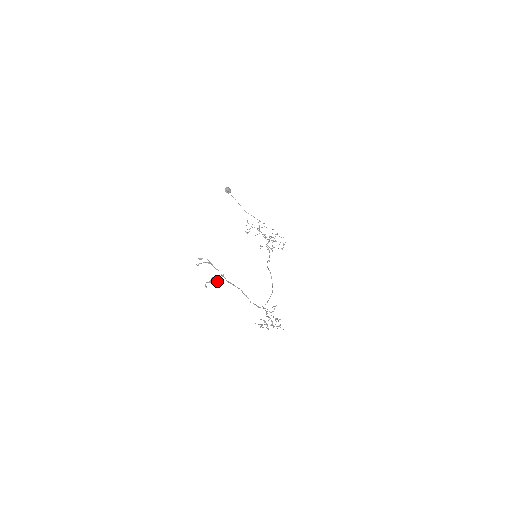
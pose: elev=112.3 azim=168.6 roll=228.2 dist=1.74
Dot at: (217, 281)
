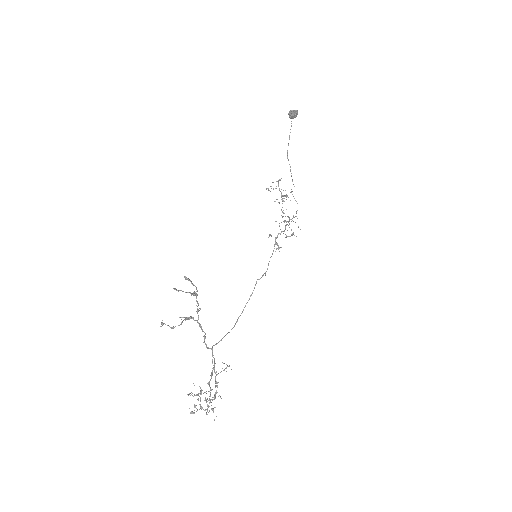
Dot at: (184, 317)
